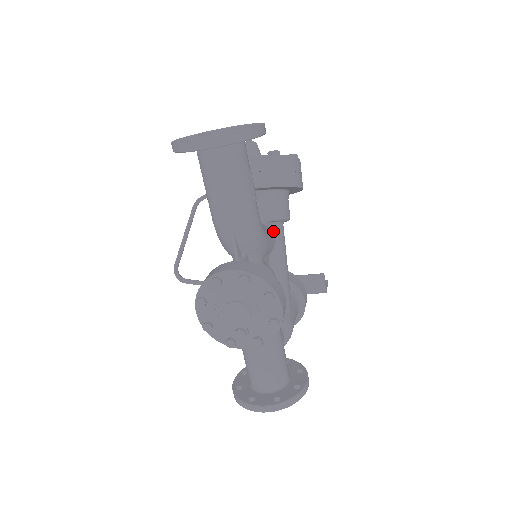
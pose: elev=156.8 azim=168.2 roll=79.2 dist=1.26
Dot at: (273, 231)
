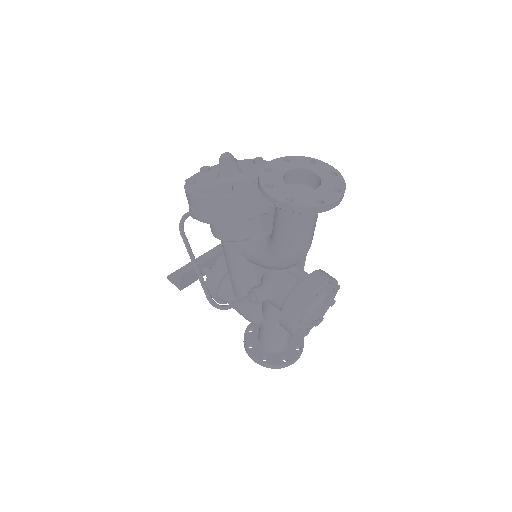
Dot at: occluded
